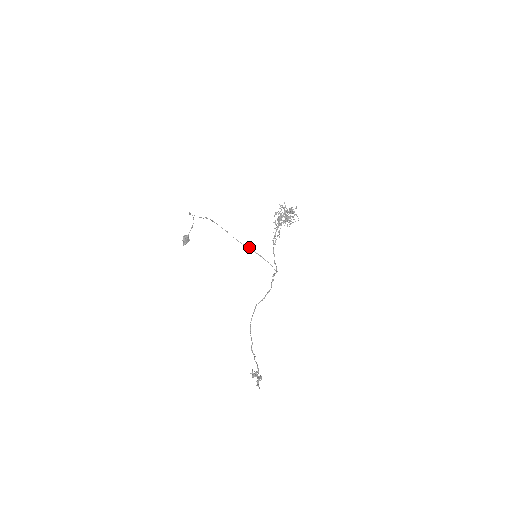
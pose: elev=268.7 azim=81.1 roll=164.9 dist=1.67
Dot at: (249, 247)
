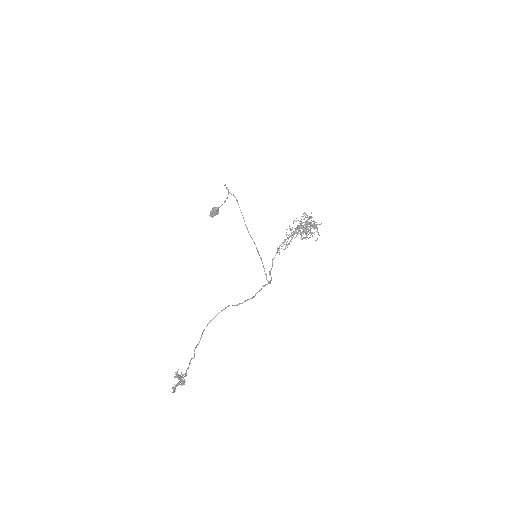
Dot at: (255, 244)
